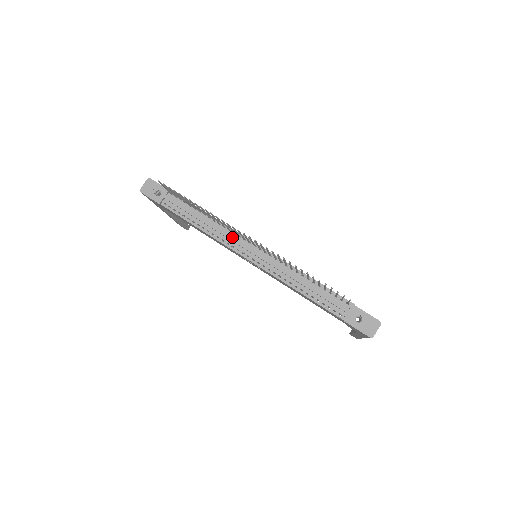
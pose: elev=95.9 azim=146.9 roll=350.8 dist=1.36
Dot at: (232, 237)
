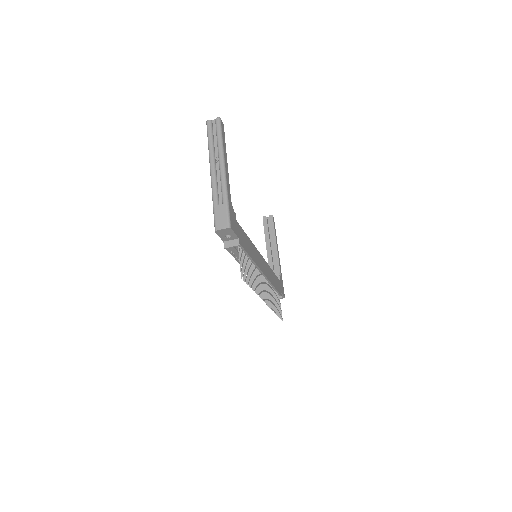
Dot at: occluded
